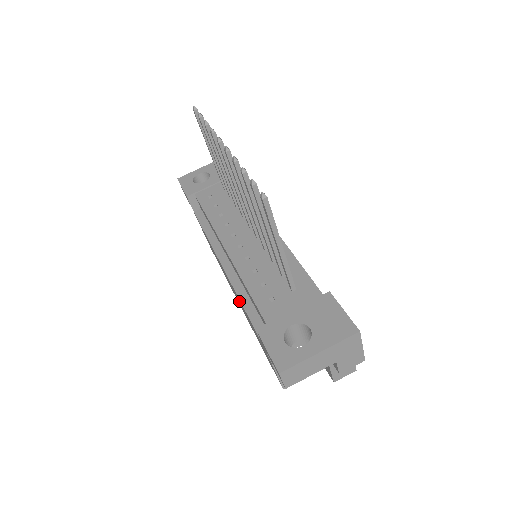
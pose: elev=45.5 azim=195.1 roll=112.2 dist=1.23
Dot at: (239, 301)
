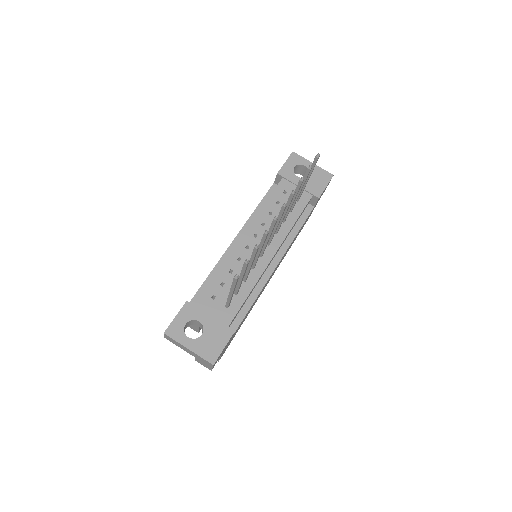
Dot at: occluded
